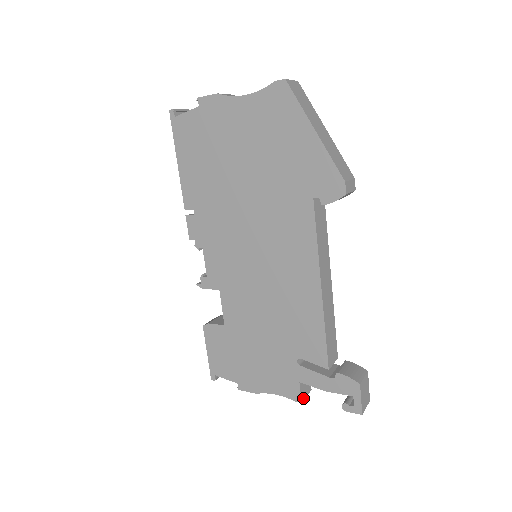
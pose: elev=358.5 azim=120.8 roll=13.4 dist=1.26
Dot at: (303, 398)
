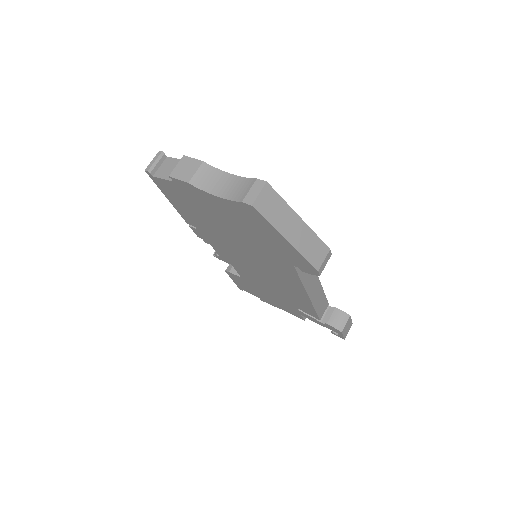
Dot at: occluded
